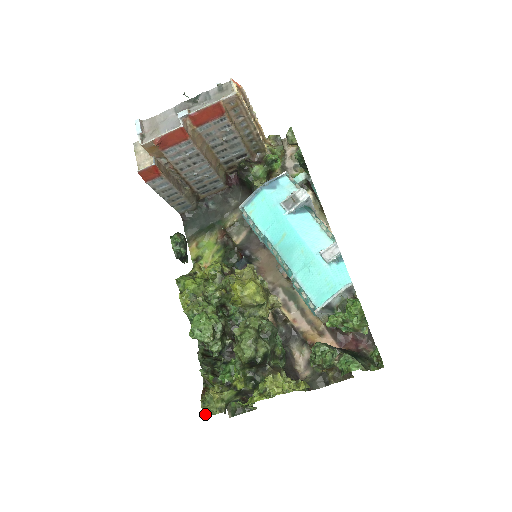
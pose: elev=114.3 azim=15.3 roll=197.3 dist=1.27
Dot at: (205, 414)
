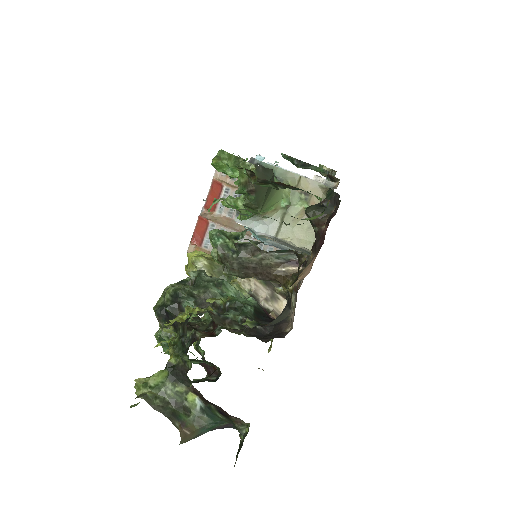
Dot at: occluded
